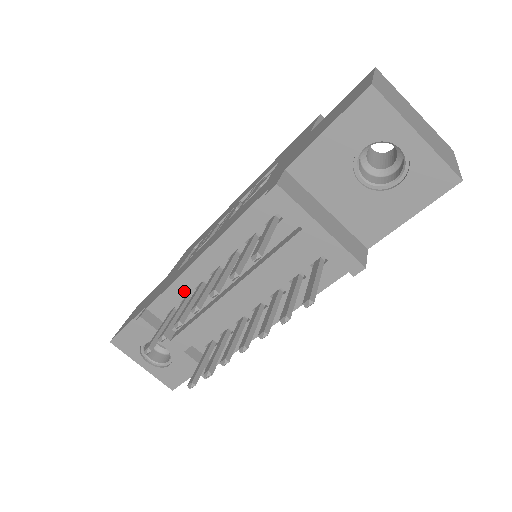
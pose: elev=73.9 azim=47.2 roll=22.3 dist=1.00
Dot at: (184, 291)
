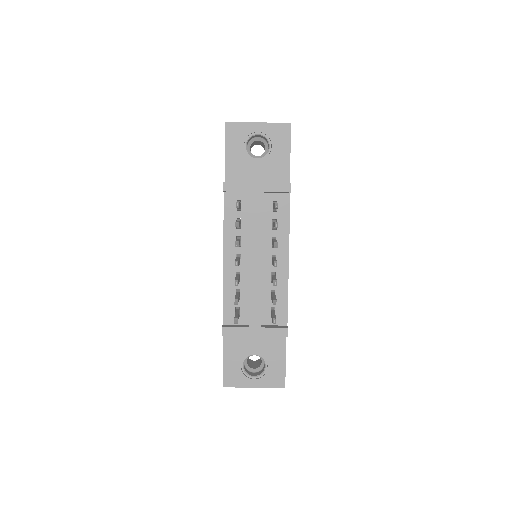
Dot at: (232, 290)
